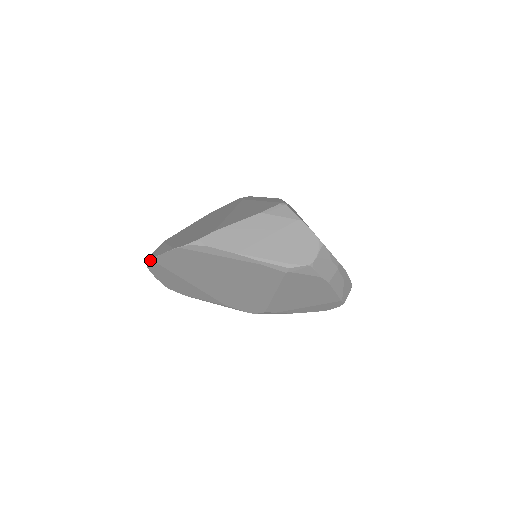
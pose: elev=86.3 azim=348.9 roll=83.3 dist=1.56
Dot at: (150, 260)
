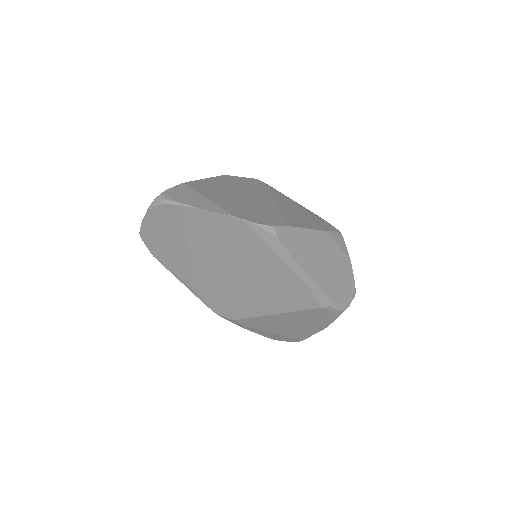
Dot at: (178, 204)
